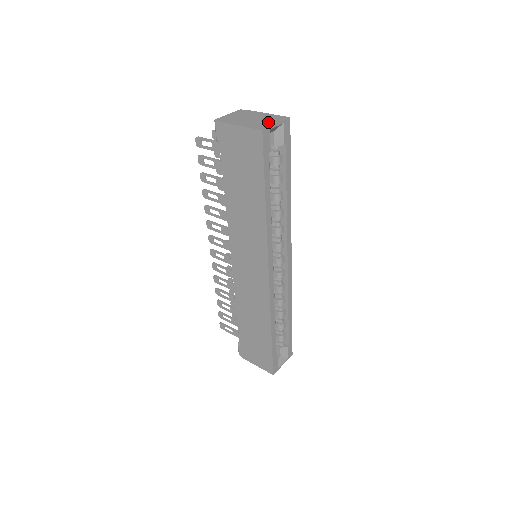
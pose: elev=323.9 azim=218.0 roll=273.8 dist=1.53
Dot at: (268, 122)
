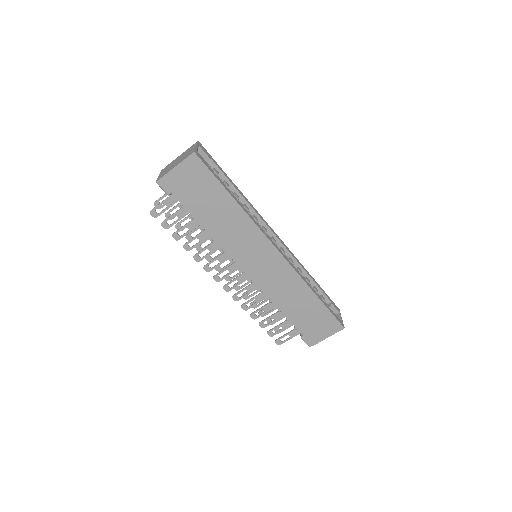
Dot at: (190, 151)
